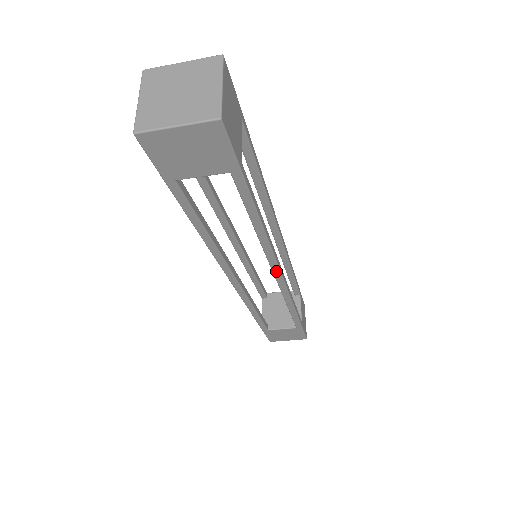
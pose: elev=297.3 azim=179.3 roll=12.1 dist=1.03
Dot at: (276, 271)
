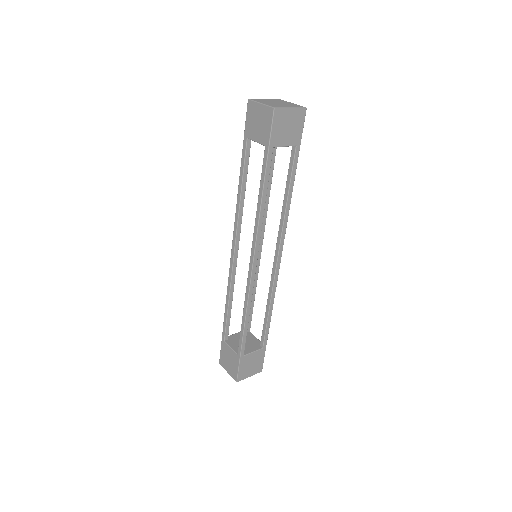
Dot at: (252, 257)
